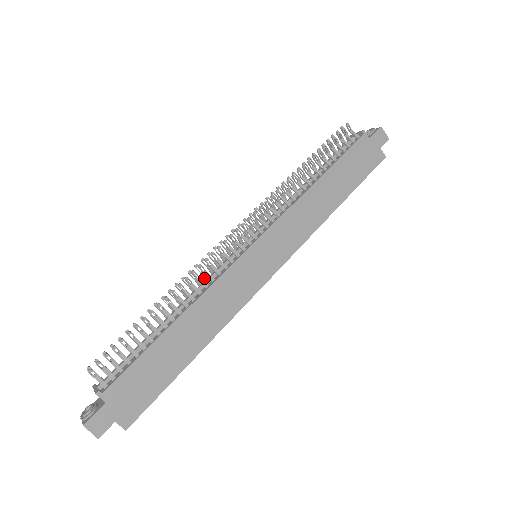
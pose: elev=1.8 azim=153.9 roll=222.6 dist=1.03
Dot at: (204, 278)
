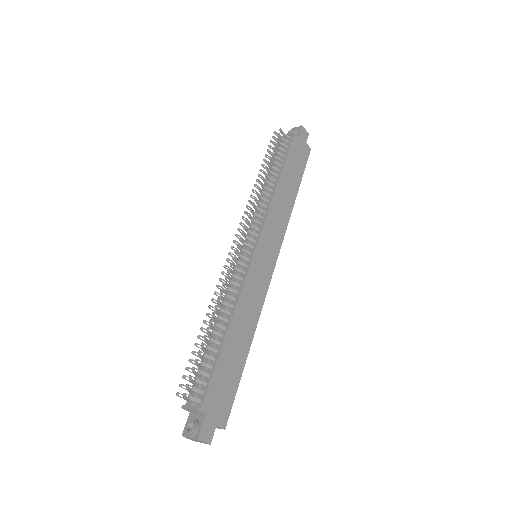
Dot at: occluded
